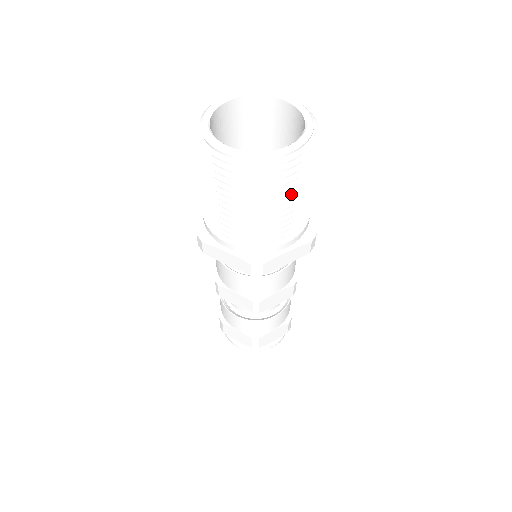
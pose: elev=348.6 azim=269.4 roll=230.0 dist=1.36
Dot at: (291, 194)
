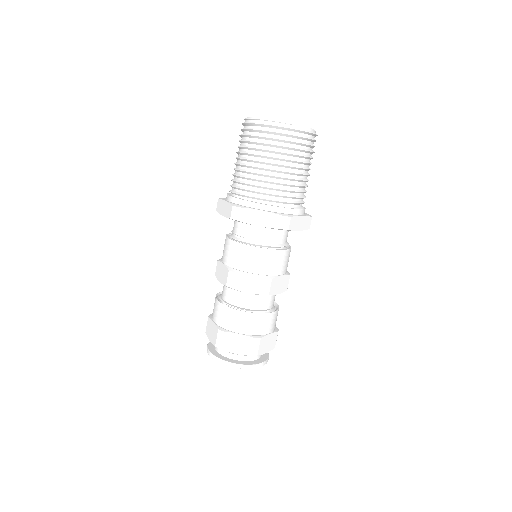
Dot at: (306, 167)
